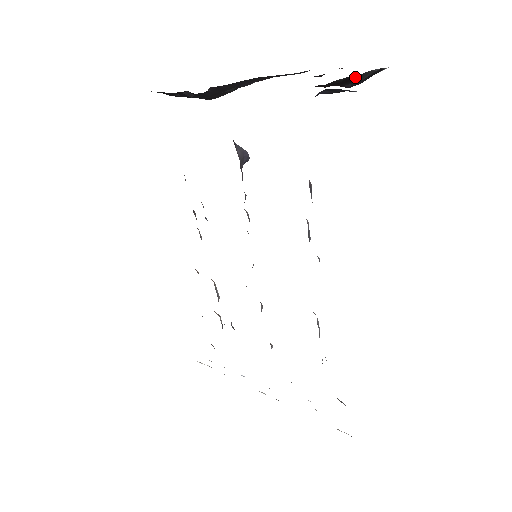
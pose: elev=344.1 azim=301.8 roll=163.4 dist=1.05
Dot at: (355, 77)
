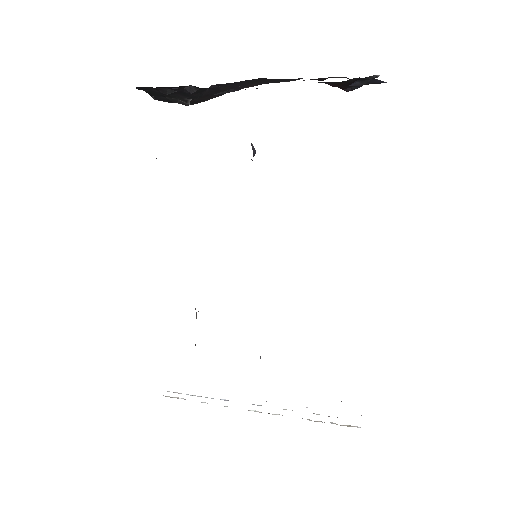
Dot at: occluded
